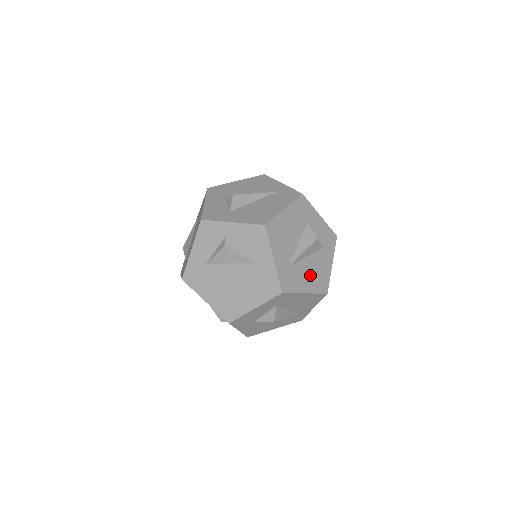
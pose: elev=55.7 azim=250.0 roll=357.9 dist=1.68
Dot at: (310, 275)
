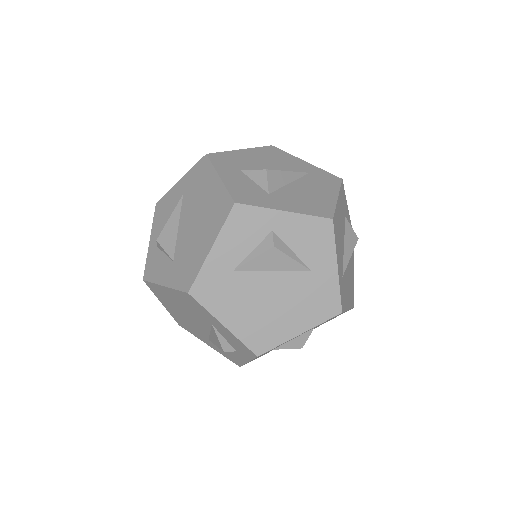
Dot at: (349, 286)
